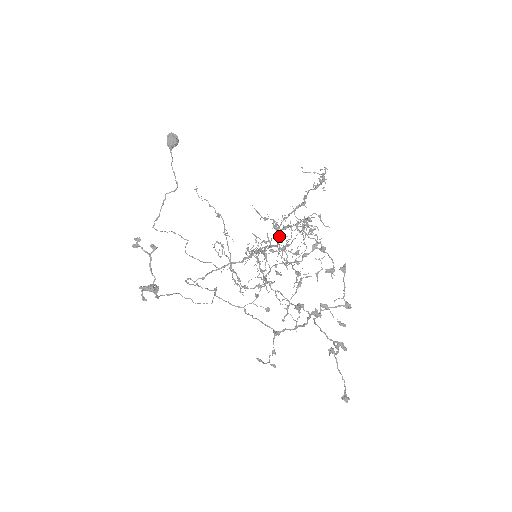
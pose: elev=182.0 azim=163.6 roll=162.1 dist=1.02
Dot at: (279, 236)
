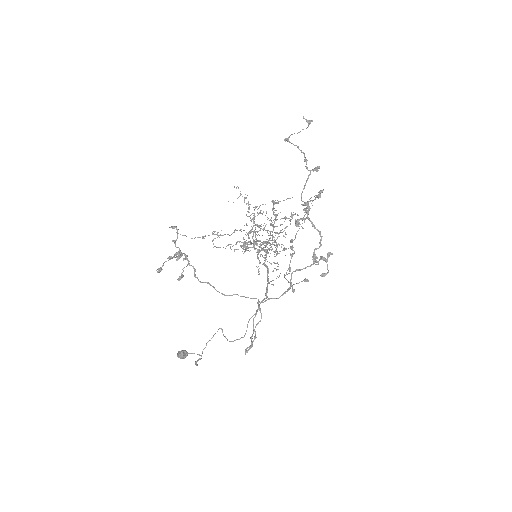
Dot at: occluded
